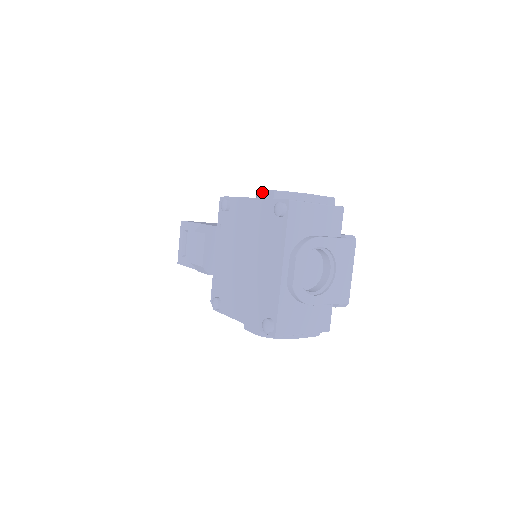
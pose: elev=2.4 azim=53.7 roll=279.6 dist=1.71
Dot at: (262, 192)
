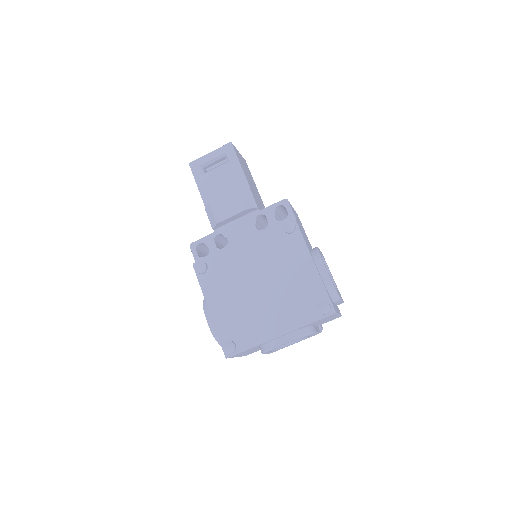
Dot at: (323, 266)
